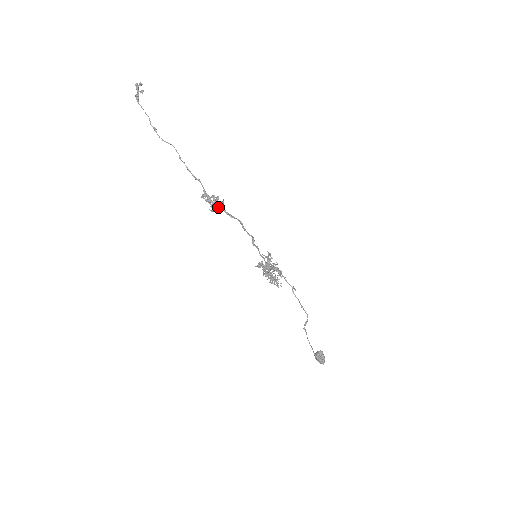
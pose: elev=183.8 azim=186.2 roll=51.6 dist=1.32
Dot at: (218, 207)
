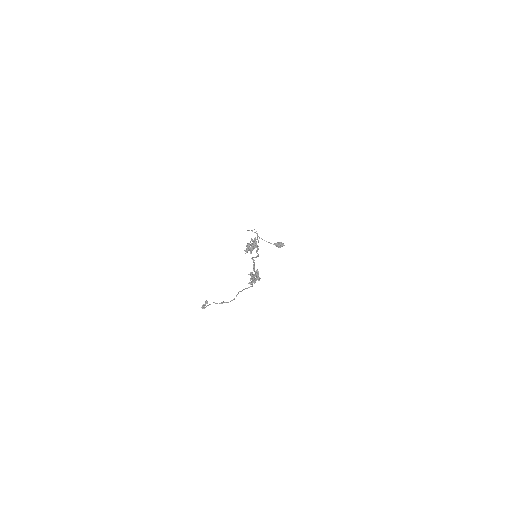
Dot at: (259, 277)
